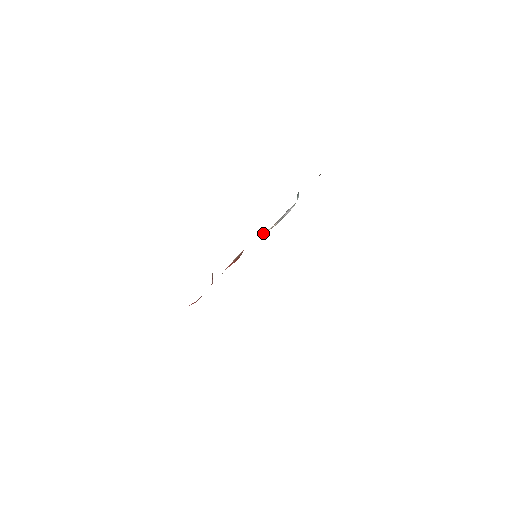
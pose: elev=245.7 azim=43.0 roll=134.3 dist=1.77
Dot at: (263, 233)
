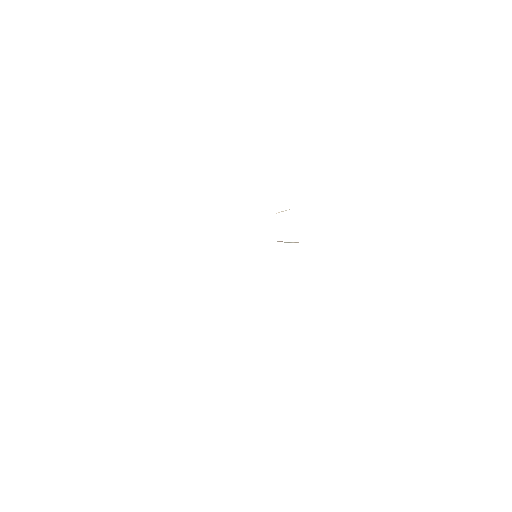
Dot at: (278, 241)
